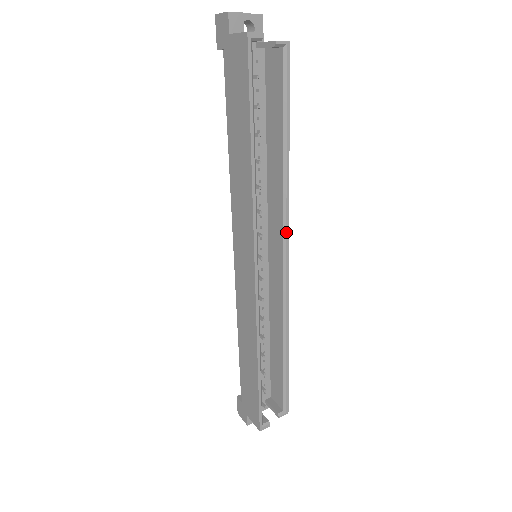
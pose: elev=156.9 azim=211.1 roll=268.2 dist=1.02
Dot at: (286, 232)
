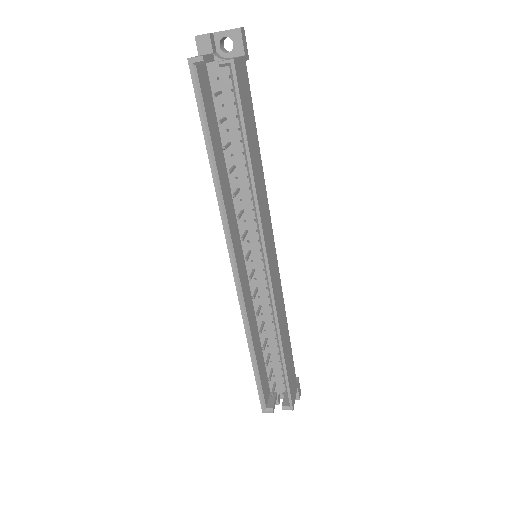
Dot at: (261, 240)
